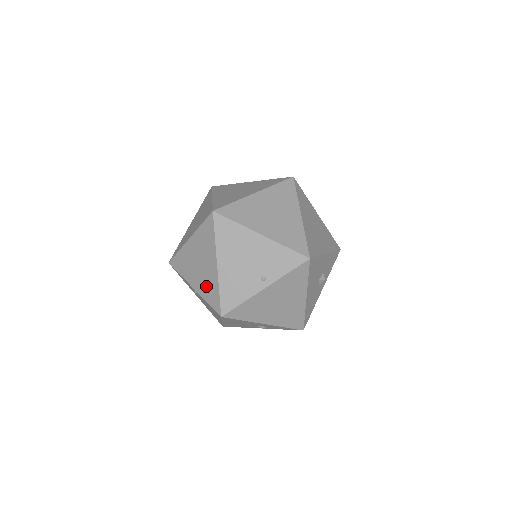
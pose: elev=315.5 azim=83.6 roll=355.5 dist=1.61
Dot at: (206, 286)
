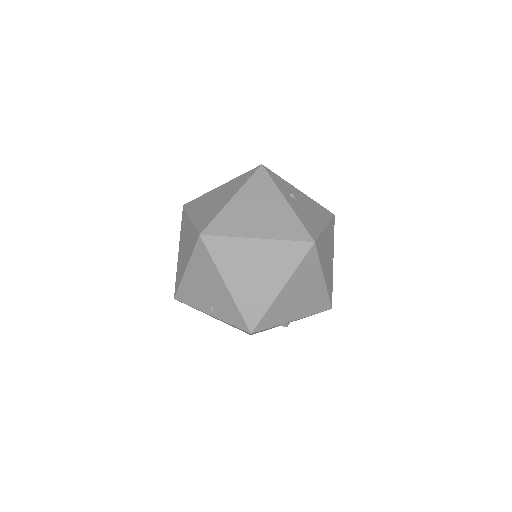
Dot at: (180, 266)
